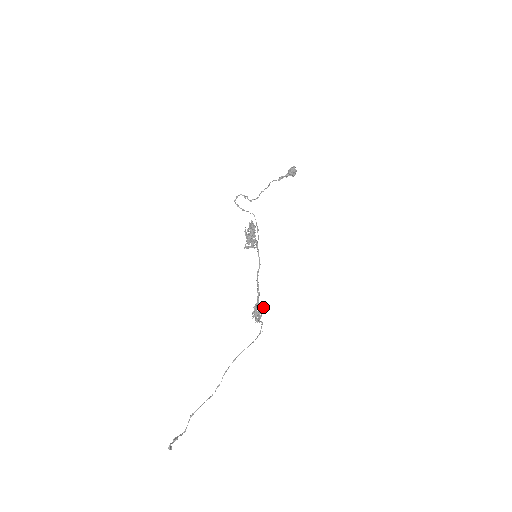
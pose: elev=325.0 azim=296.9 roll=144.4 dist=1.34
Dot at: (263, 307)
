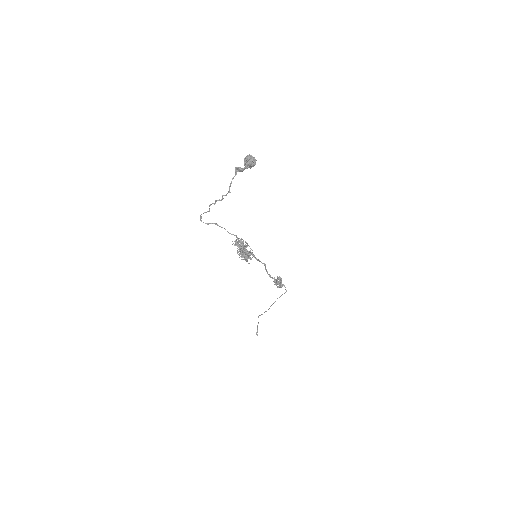
Dot at: (282, 285)
